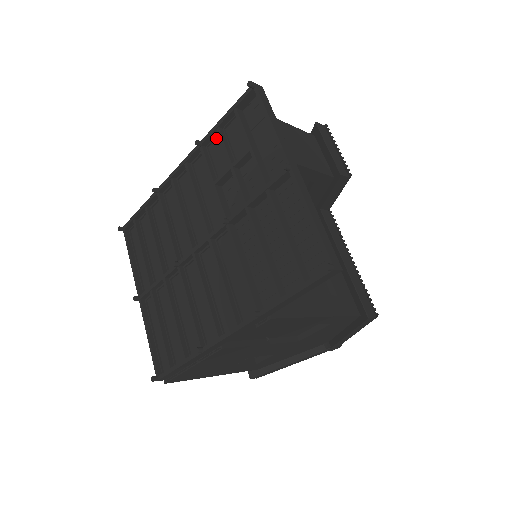
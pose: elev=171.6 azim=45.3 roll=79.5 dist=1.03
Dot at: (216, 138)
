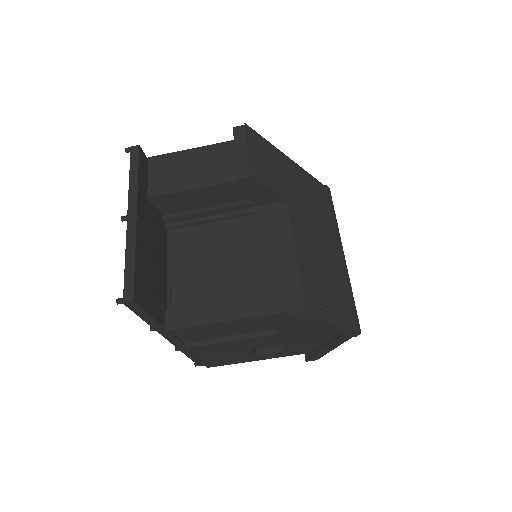
Dot at: occluded
